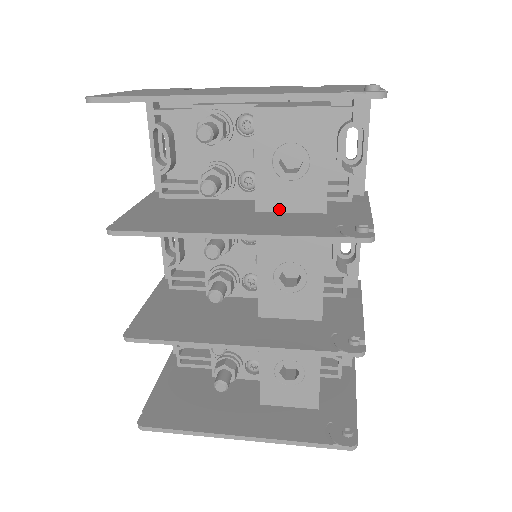
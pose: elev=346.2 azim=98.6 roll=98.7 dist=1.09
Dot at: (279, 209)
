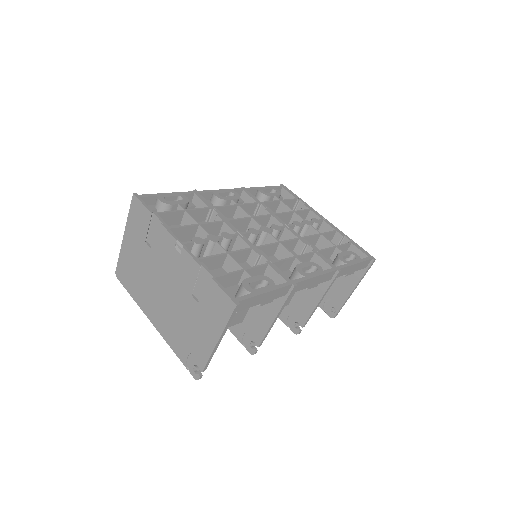
Dot at: occluded
